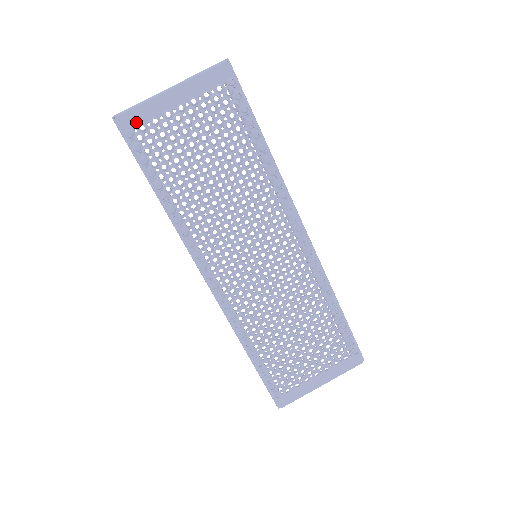
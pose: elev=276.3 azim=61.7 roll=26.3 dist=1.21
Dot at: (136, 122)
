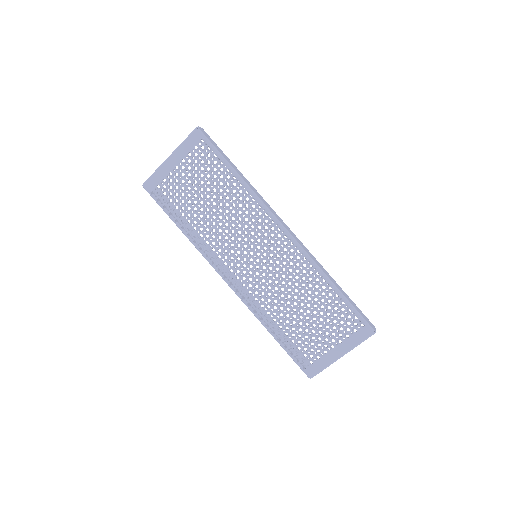
Dot at: (155, 184)
